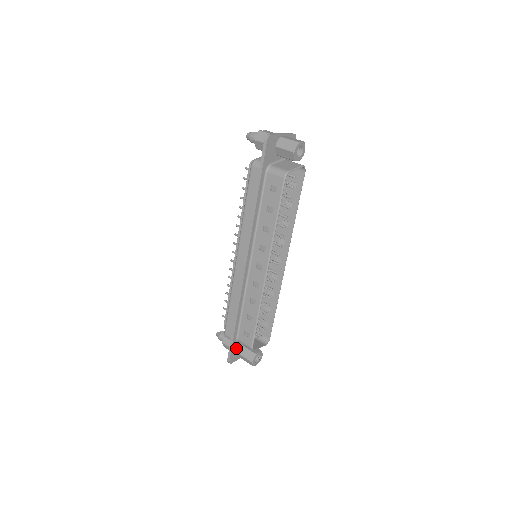
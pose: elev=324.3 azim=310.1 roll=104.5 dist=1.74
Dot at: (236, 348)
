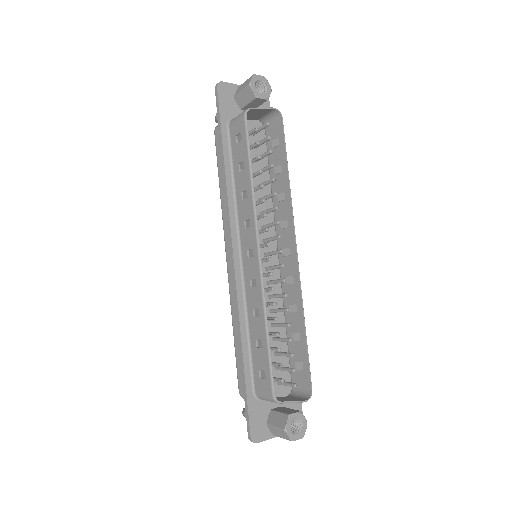
Dot at: (259, 413)
